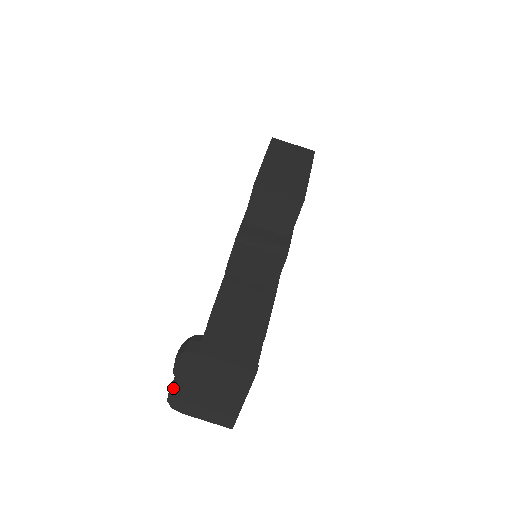
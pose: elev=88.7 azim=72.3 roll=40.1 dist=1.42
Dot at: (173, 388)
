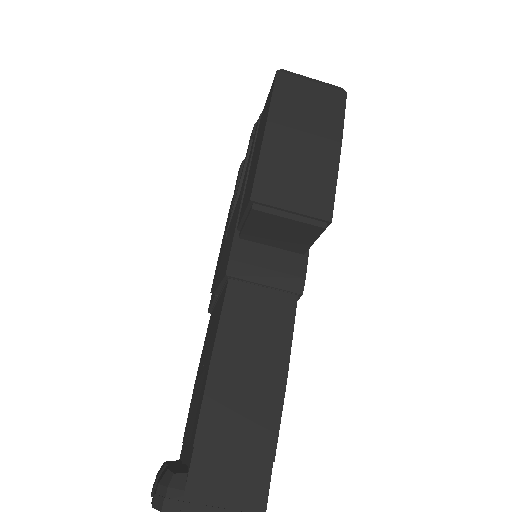
Dot at: occluded
